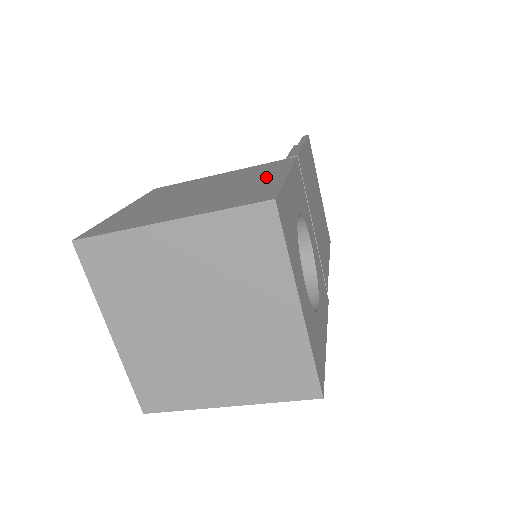
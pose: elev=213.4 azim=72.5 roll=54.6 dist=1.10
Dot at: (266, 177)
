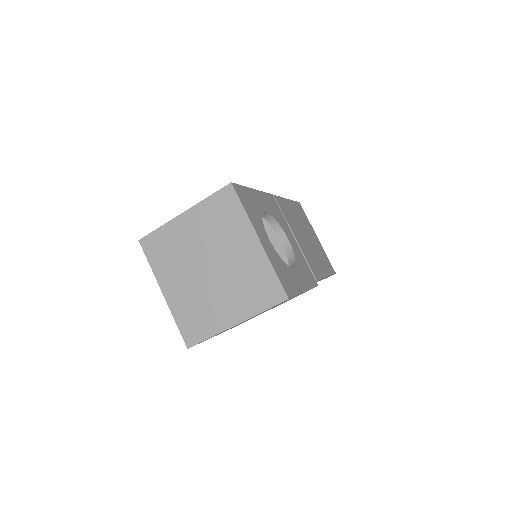
Dot at: occluded
